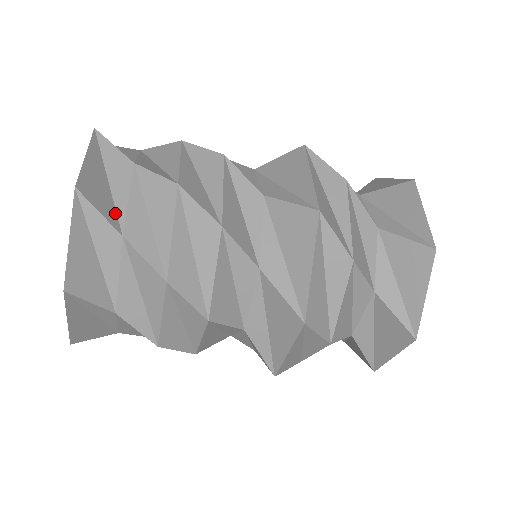
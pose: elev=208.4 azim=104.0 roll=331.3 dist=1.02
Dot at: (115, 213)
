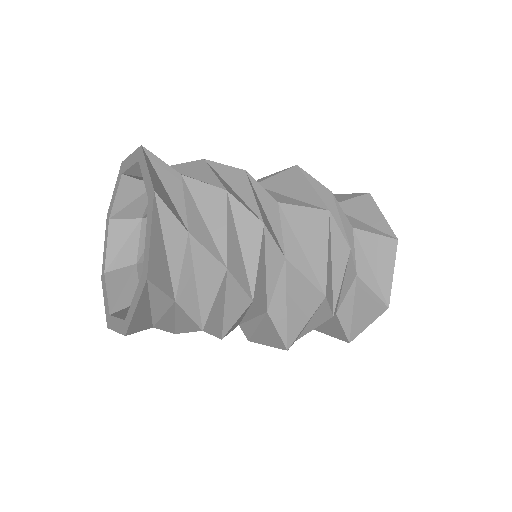
Dot at: (178, 214)
